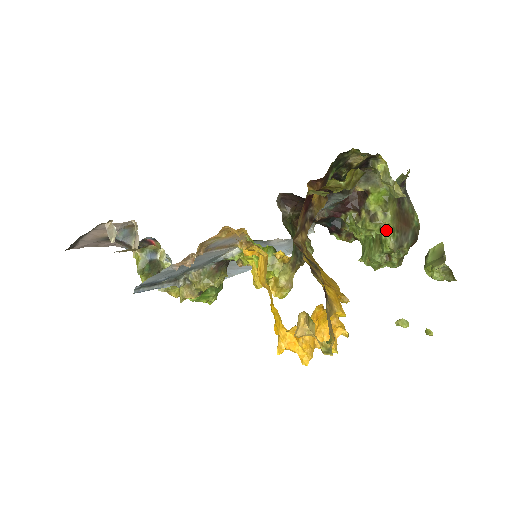
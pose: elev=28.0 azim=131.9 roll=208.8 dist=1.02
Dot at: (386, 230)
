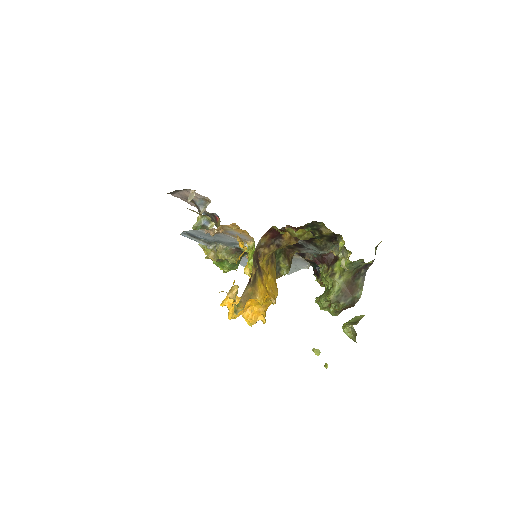
Dot at: (335, 286)
